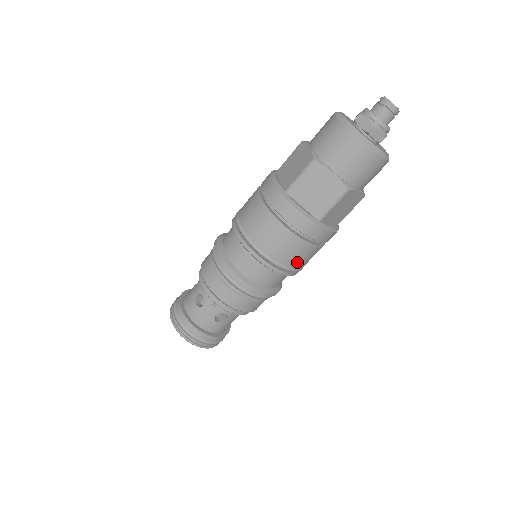
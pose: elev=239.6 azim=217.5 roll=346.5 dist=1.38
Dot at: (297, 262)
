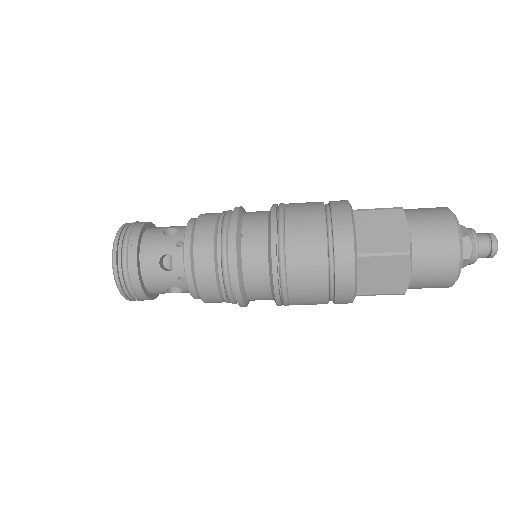
Dot at: (300, 304)
